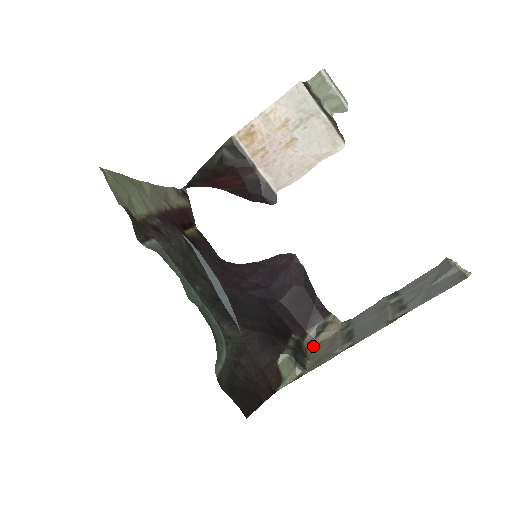
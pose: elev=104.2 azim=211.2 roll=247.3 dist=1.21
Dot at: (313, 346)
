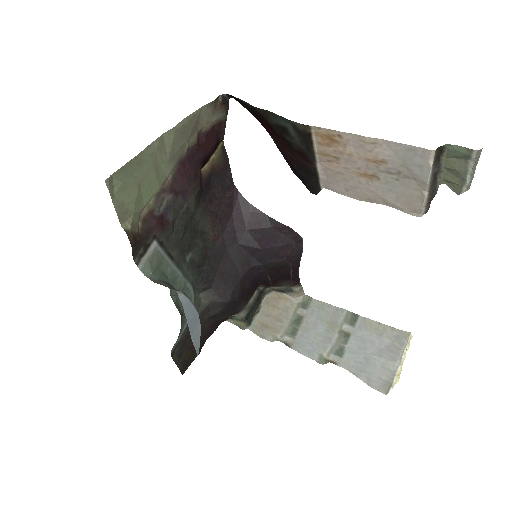
Dot at: (272, 294)
